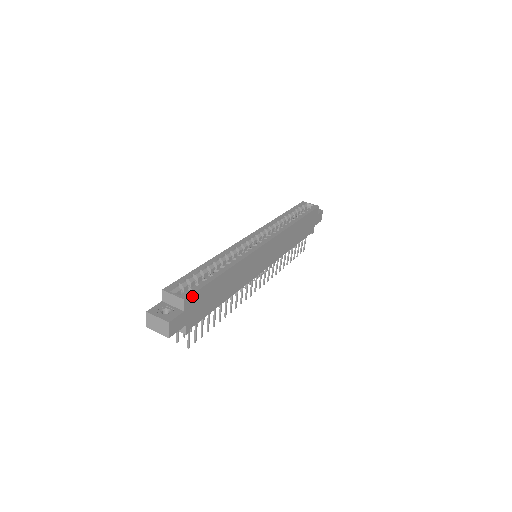
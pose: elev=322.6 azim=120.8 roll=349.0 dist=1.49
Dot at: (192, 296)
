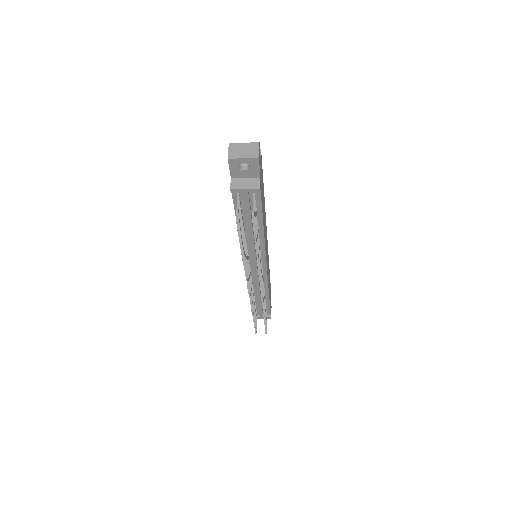
Dot at: (261, 160)
